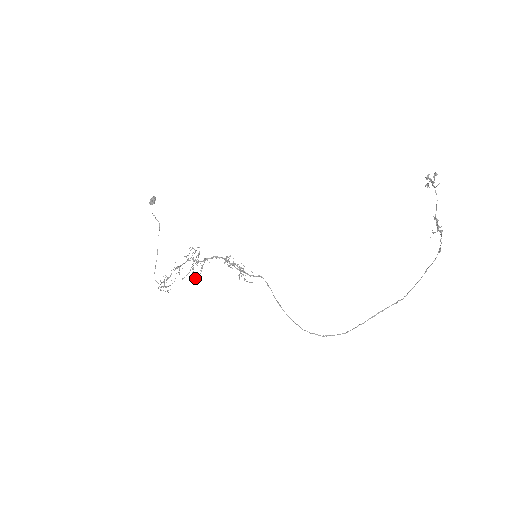
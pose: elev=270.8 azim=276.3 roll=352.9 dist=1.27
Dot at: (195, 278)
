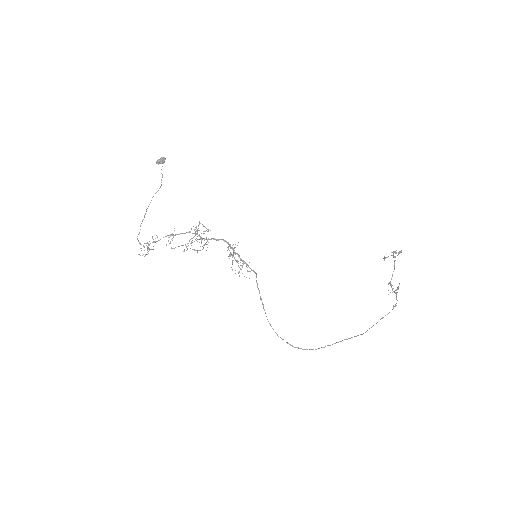
Dot at: occluded
